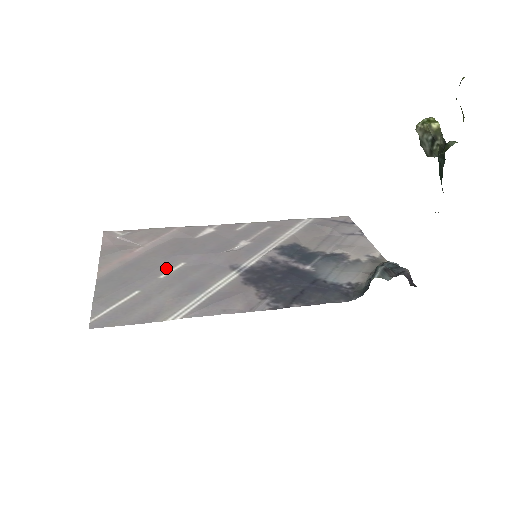
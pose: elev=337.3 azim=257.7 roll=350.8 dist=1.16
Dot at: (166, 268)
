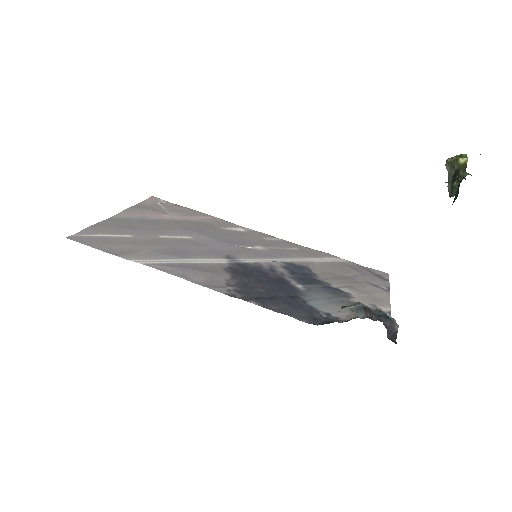
Dot at: (172, 233)
